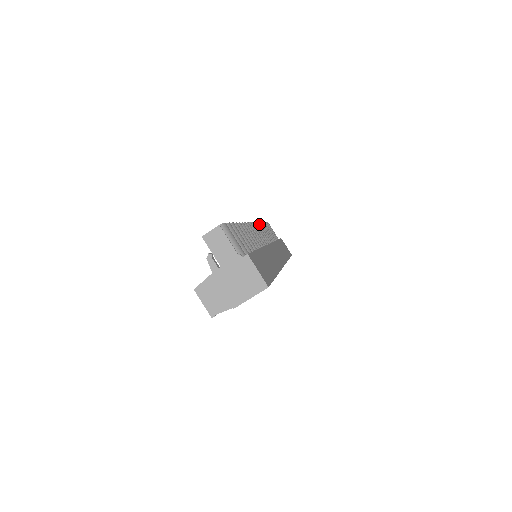
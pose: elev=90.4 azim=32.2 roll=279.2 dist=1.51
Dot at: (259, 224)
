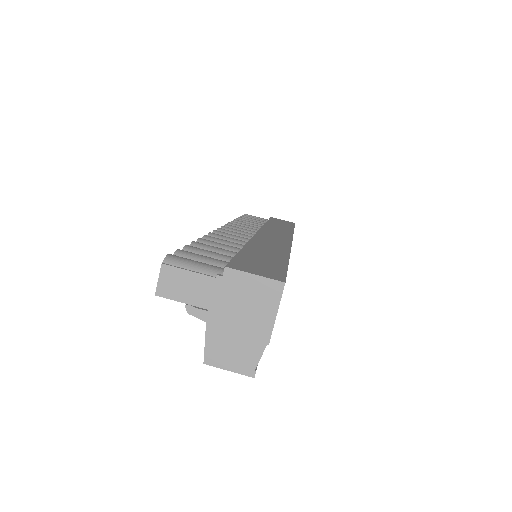
Dot at: (233, 223)
